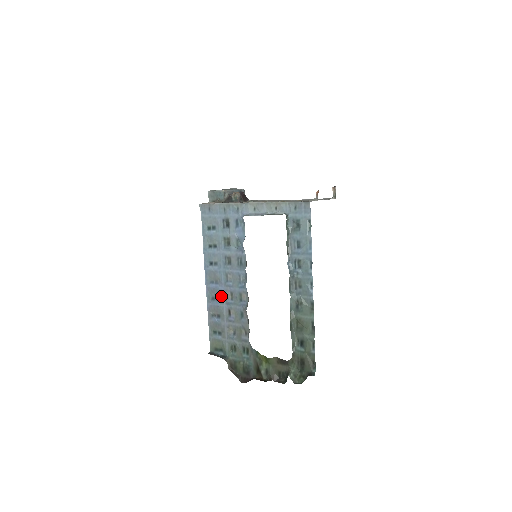
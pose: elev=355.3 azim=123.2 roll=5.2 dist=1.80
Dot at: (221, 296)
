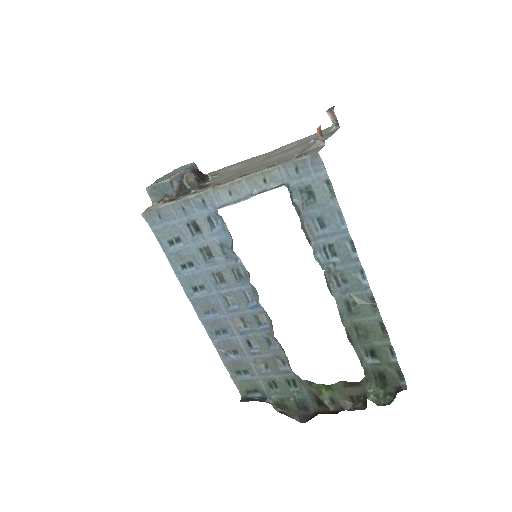
Dot at: (228, 327)
